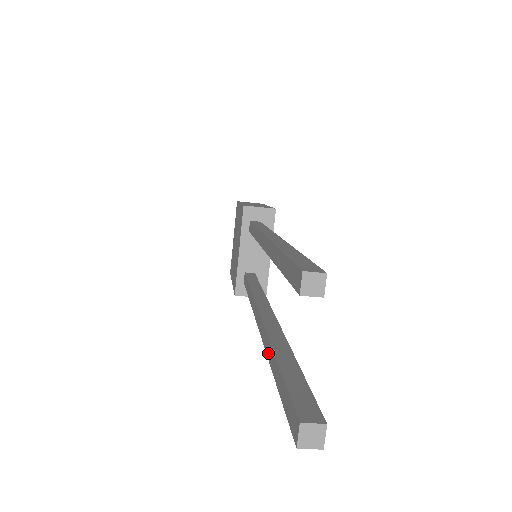
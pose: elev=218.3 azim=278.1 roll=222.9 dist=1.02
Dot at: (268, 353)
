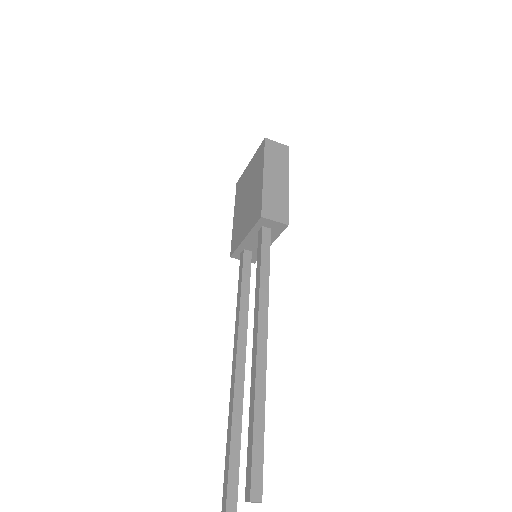
Dot at: (228, 430)
